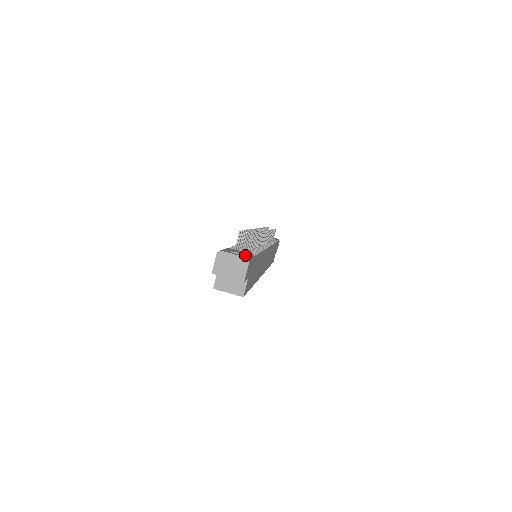
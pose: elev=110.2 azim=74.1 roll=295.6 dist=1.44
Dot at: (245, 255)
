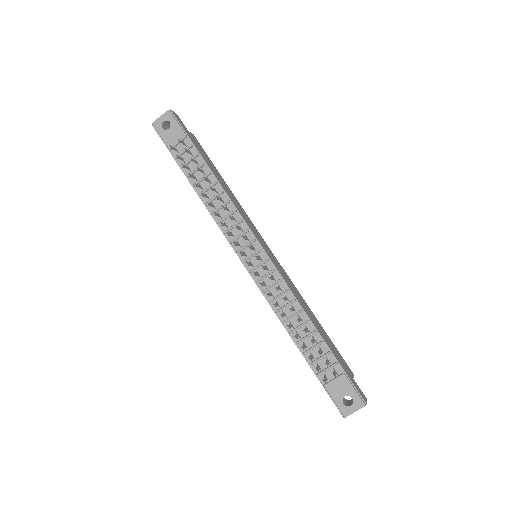
Dot at: (355, 398)
